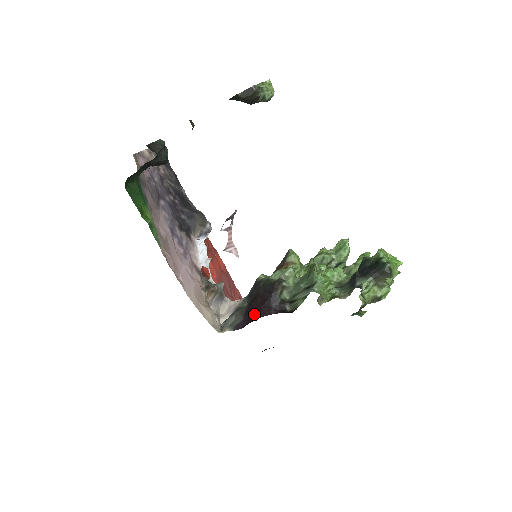
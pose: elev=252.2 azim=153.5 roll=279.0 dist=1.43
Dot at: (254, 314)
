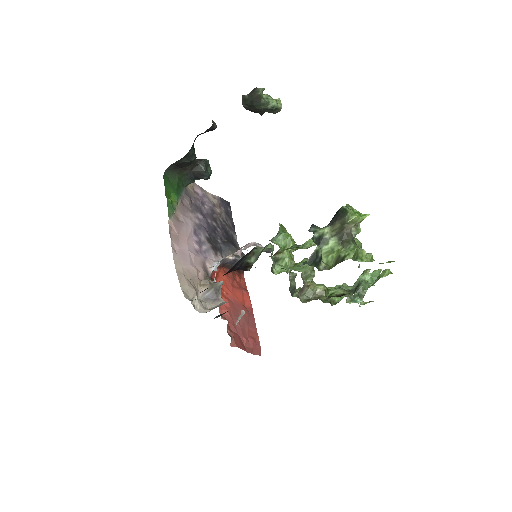
Dot at: occluded
